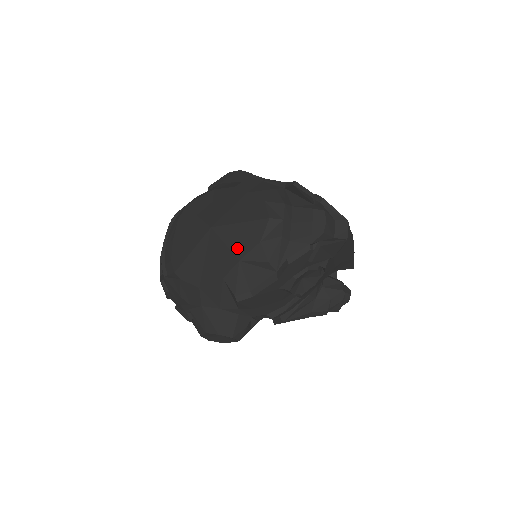
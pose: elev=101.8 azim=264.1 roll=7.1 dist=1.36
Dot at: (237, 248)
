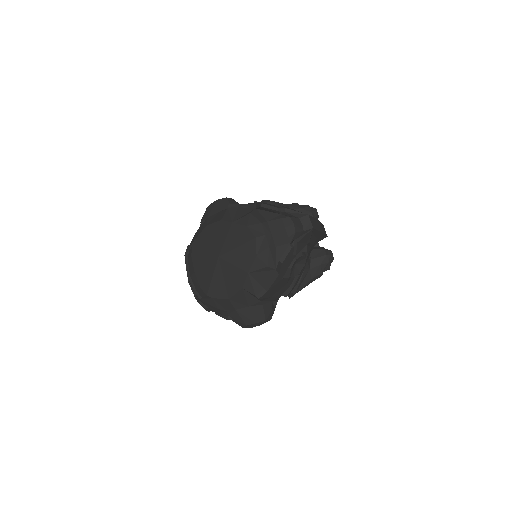
Dot at: (243, 265)
